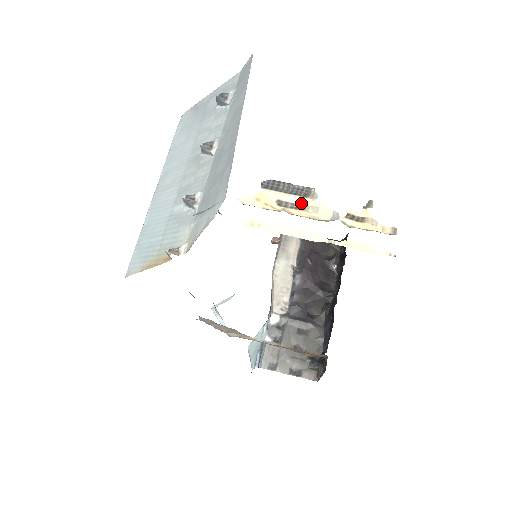
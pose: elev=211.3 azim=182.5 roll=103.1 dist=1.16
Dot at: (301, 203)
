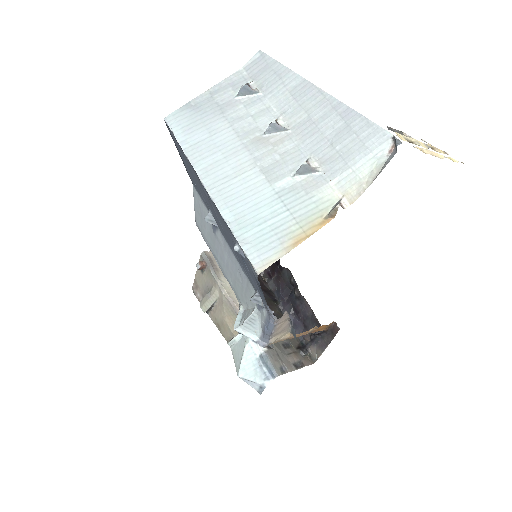
Dot at: (410, 140)
